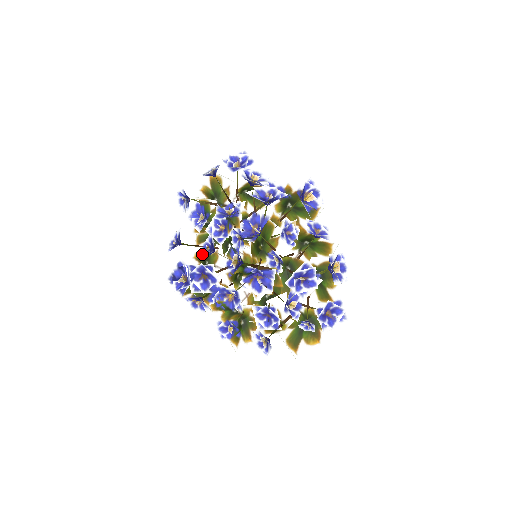
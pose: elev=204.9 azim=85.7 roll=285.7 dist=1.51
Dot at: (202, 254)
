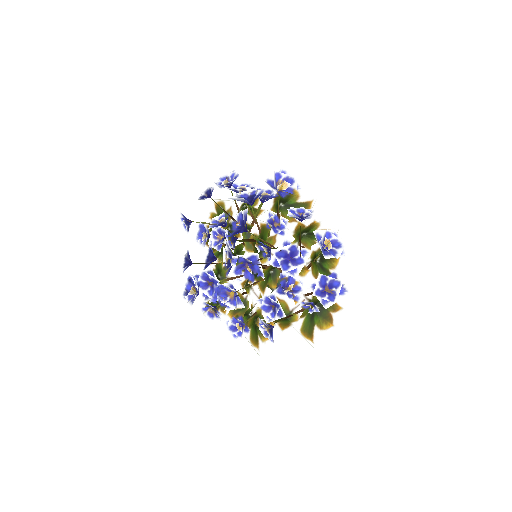
Dot at: occluded
